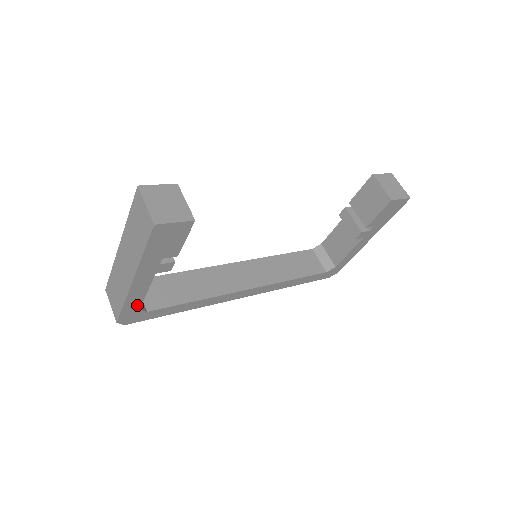
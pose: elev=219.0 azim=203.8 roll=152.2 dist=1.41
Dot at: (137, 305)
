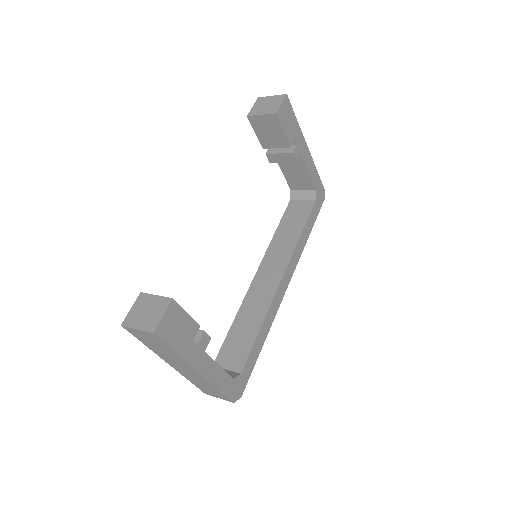
Dot at: (227, 379)
